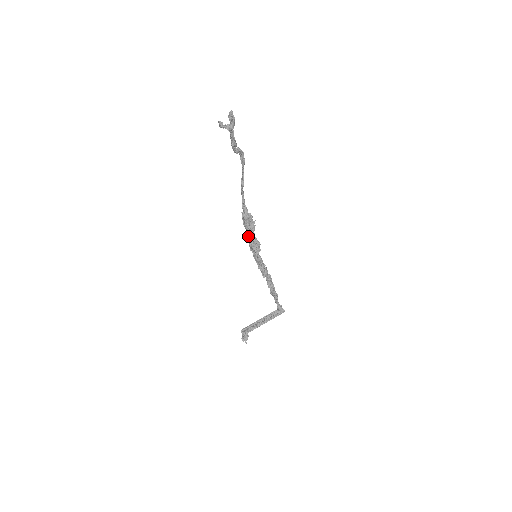
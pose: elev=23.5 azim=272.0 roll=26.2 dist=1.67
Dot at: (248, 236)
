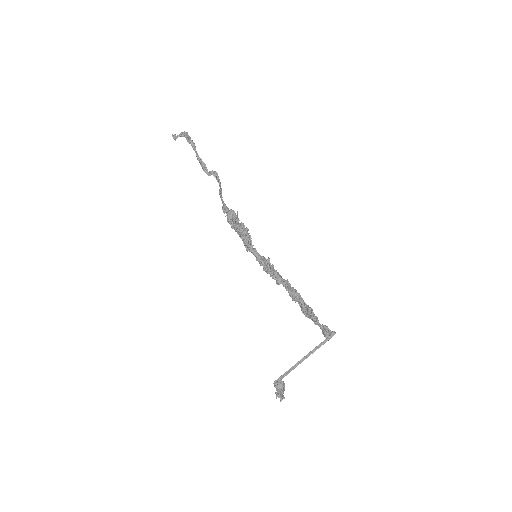
Dot at: (240, 237)
